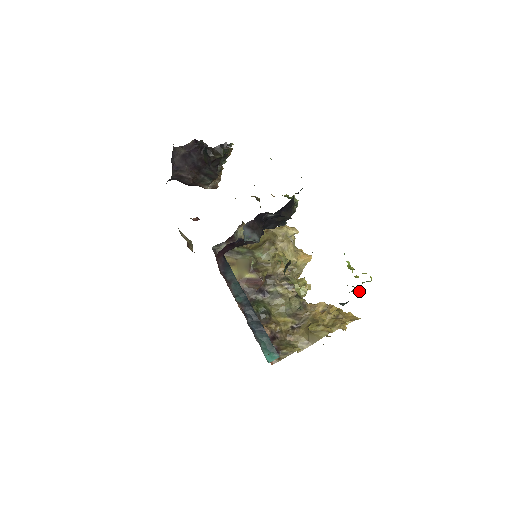
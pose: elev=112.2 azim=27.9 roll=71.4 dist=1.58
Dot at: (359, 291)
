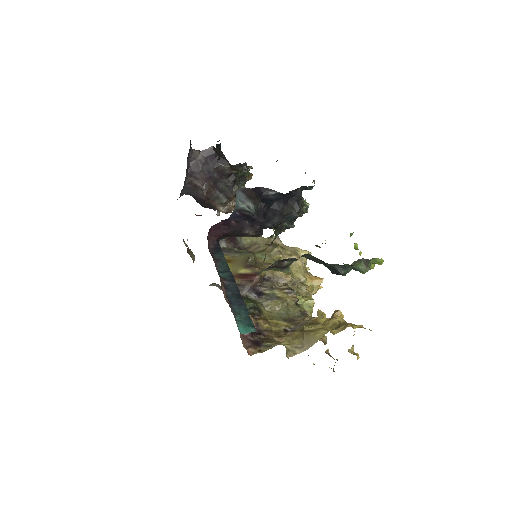
Dot at: (366, 270)
